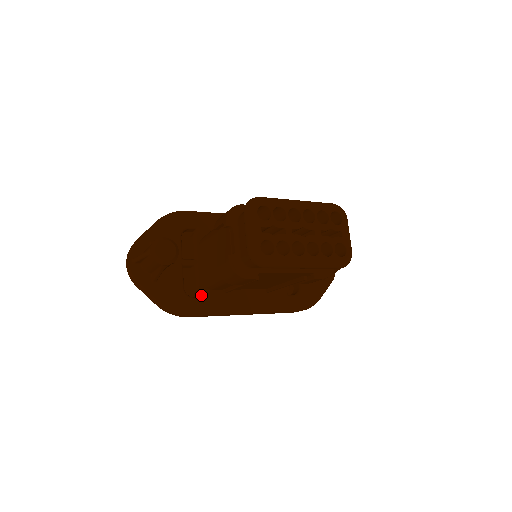
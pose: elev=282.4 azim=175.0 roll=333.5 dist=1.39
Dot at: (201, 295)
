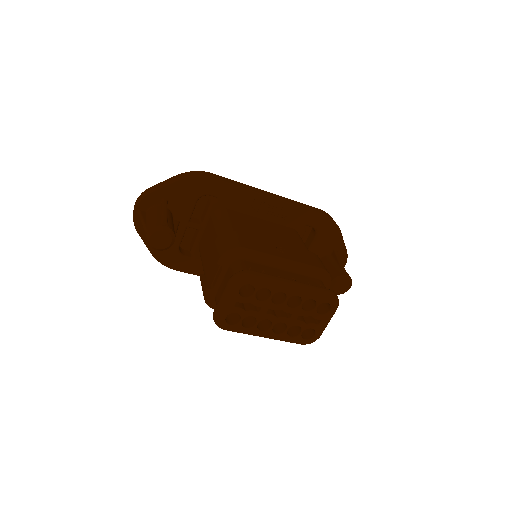
Dot at: (193, 257)
